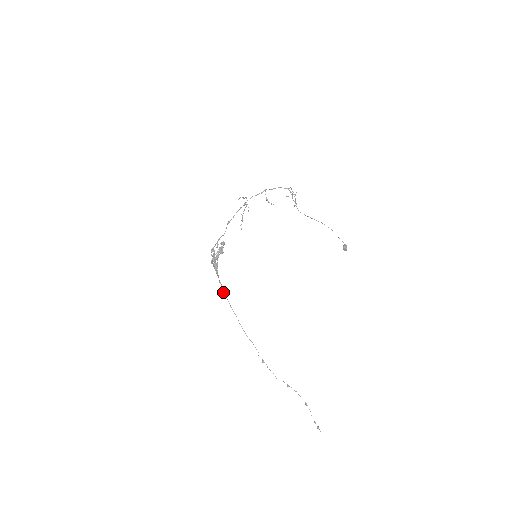
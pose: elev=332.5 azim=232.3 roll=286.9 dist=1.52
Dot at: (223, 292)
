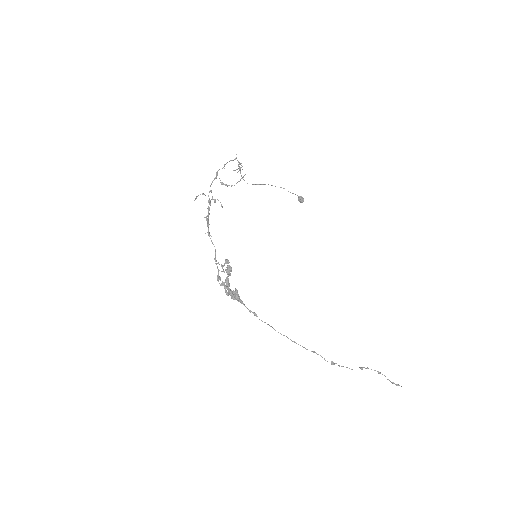
Dot at: occluded
